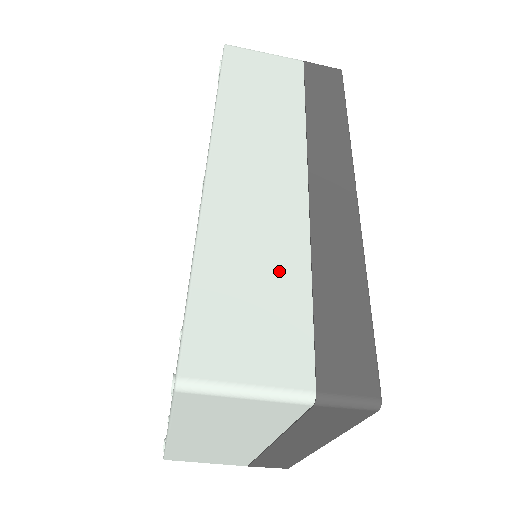
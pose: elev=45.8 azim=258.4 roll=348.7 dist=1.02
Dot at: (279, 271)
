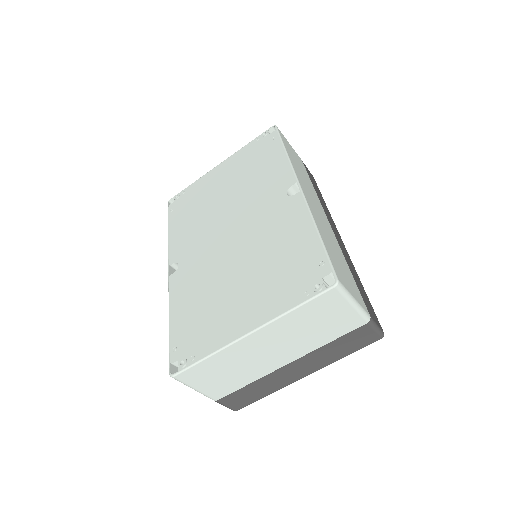
Dot at: (341, 257)
